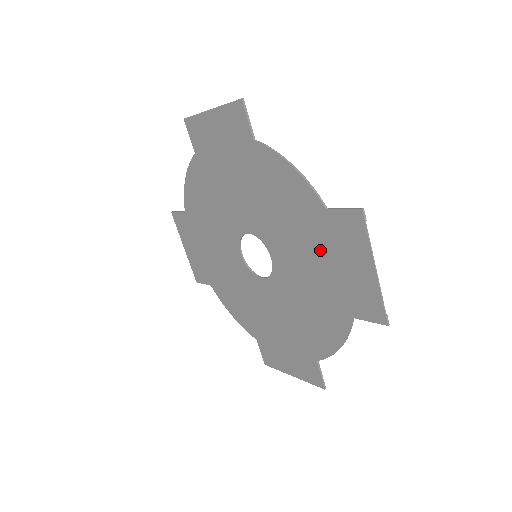
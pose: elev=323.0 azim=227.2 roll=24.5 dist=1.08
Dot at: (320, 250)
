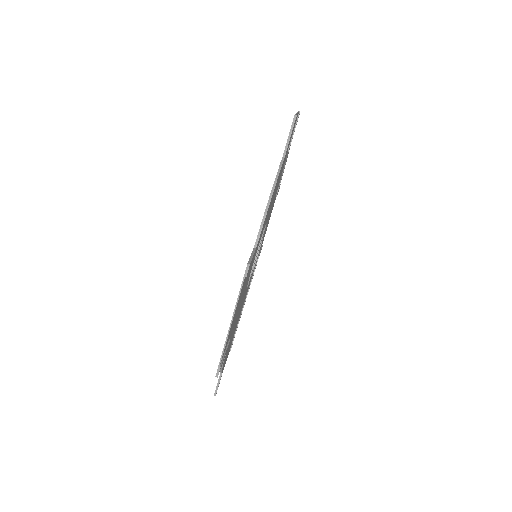
Dot at: (232, 337)
